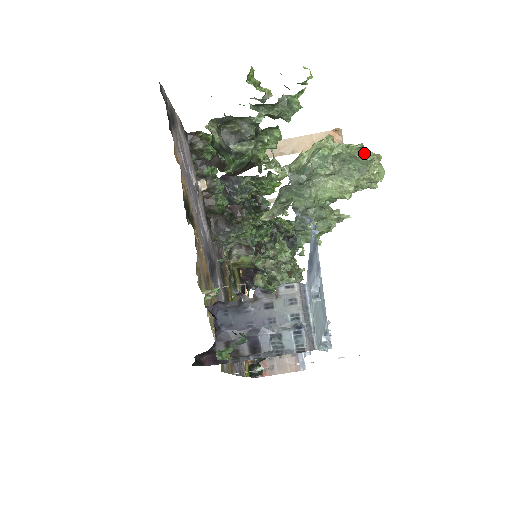
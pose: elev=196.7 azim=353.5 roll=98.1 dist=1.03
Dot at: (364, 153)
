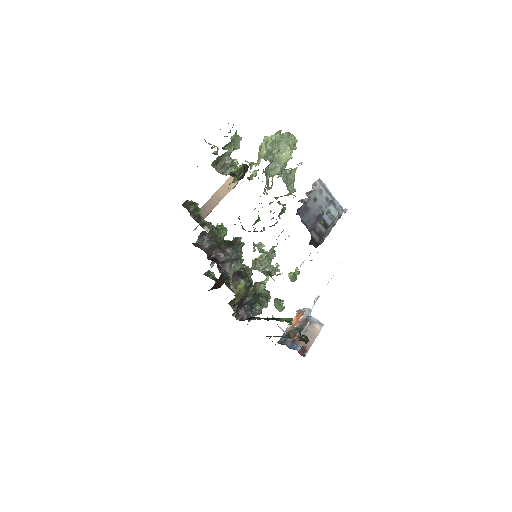
Dot at: (284, 133)
